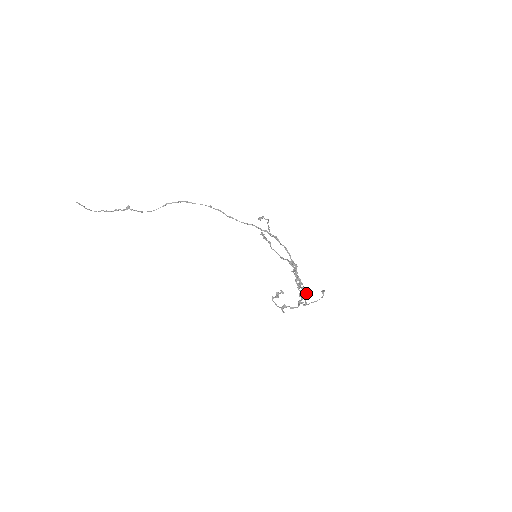
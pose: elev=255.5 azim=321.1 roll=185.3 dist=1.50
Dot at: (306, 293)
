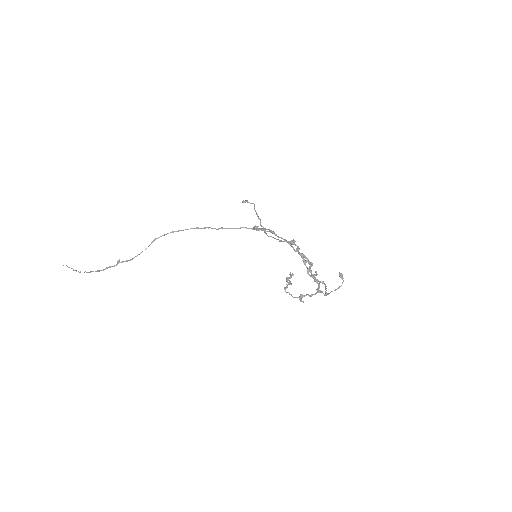
Dot at: (323, 283)
